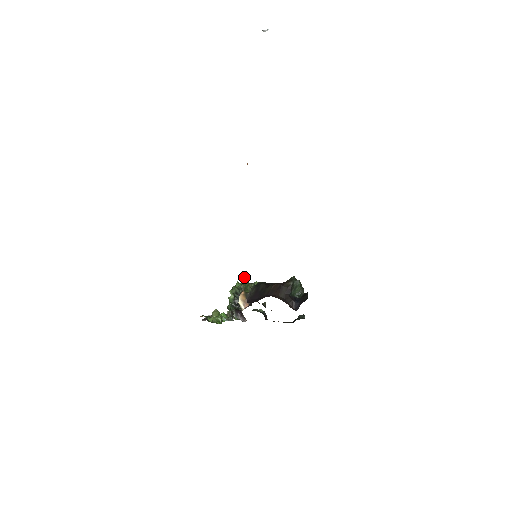
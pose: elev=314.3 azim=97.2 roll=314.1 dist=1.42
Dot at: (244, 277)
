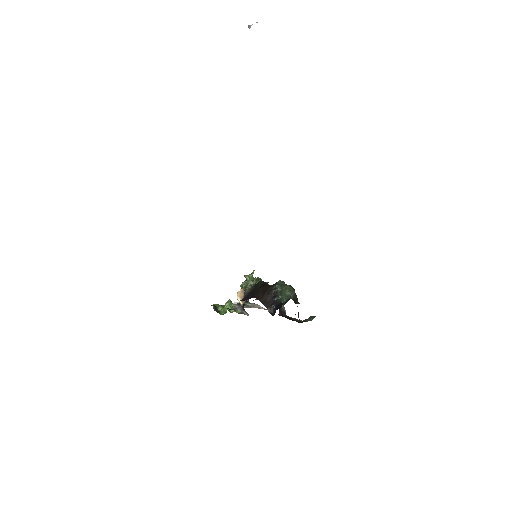
Dot at: occluded
